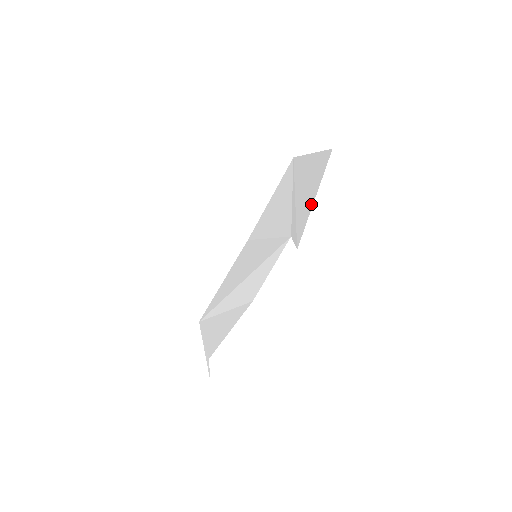
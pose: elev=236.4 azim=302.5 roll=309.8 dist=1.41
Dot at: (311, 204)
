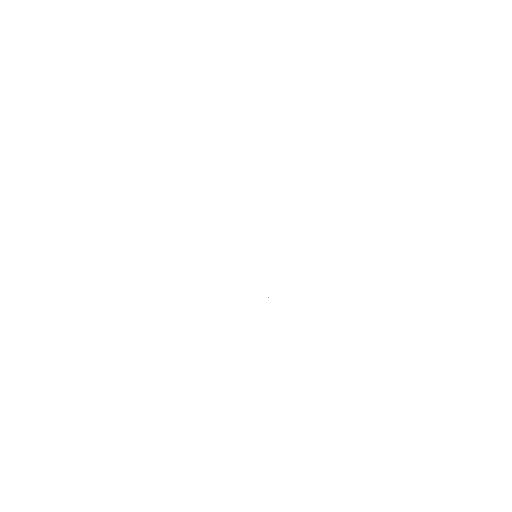
Dot at: occluded
